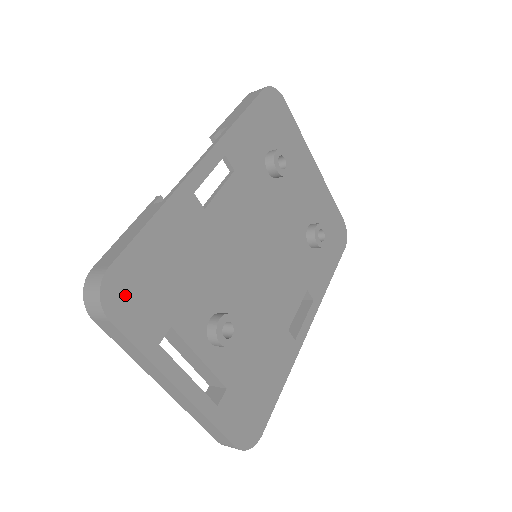
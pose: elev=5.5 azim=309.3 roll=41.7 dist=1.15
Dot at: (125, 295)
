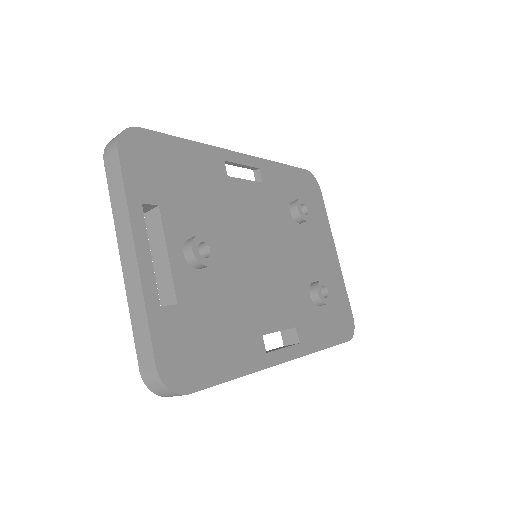
Dot at: (139, 151)
